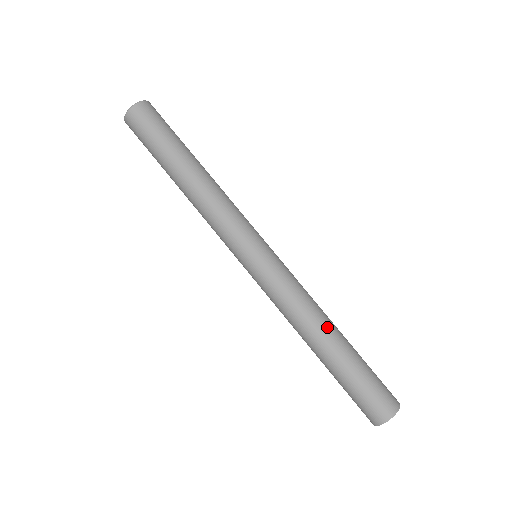
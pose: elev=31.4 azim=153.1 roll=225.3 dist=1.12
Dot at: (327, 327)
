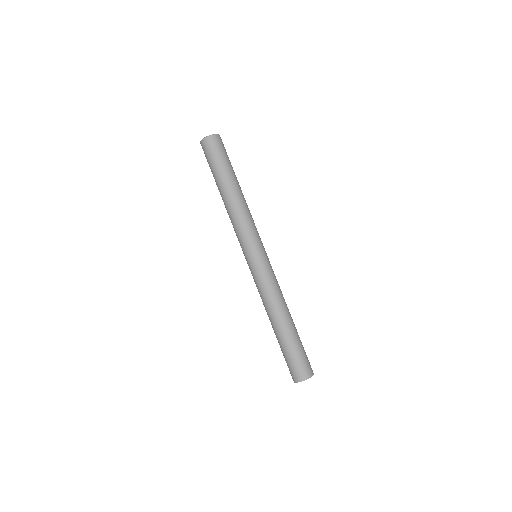
Dot at: (286, 313)
